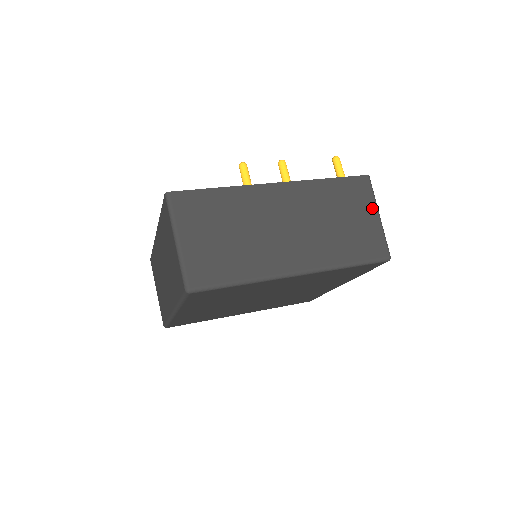
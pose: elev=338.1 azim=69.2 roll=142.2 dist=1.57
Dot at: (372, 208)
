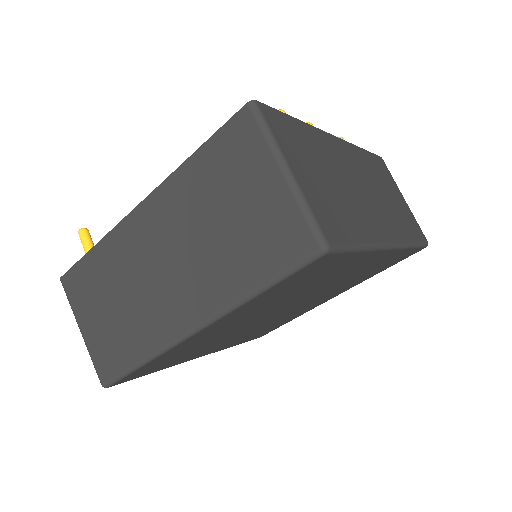
Dot at: (398, 190)
